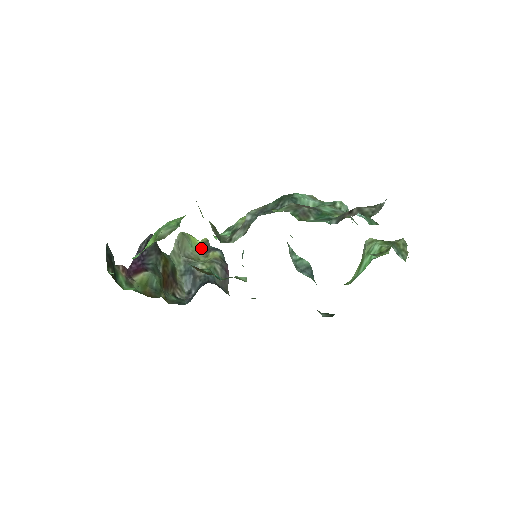
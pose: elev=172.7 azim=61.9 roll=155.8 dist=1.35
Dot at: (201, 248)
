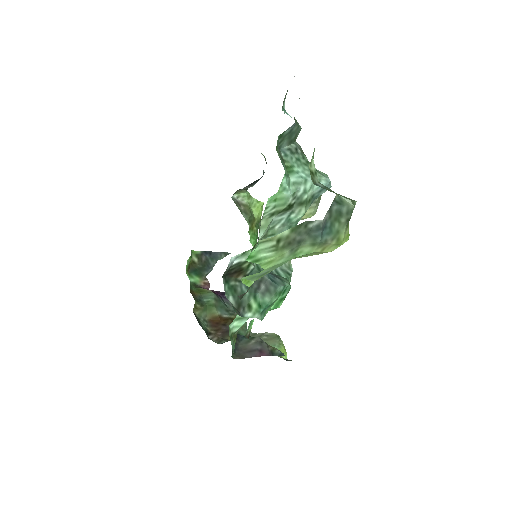
Dot at: (278, 356)
